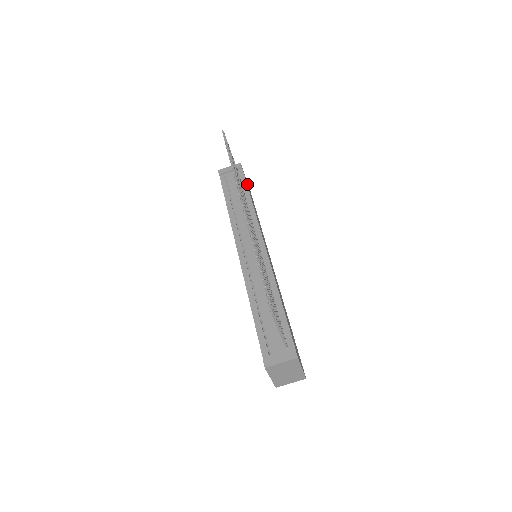
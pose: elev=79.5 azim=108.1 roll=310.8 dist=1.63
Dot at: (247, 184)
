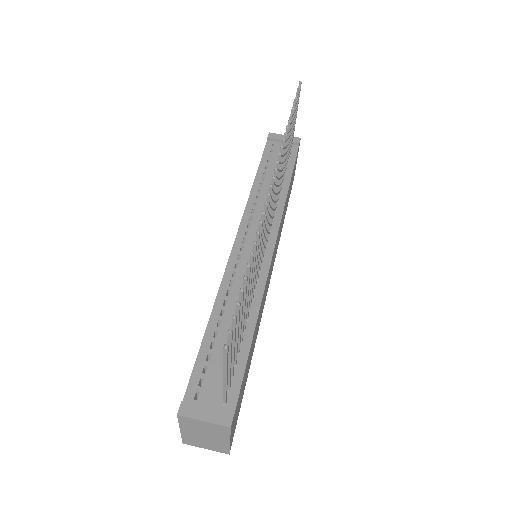
Dot at: (294, 167)
